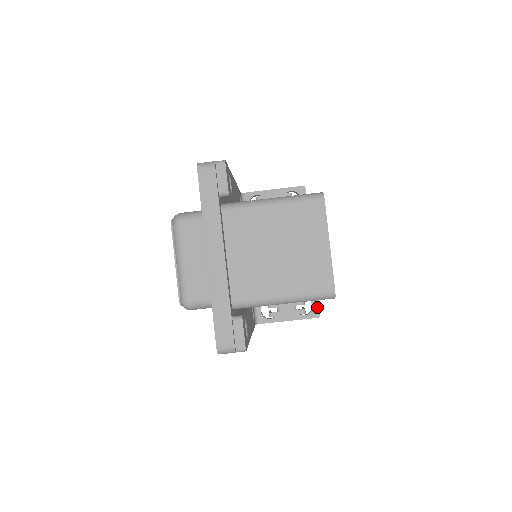
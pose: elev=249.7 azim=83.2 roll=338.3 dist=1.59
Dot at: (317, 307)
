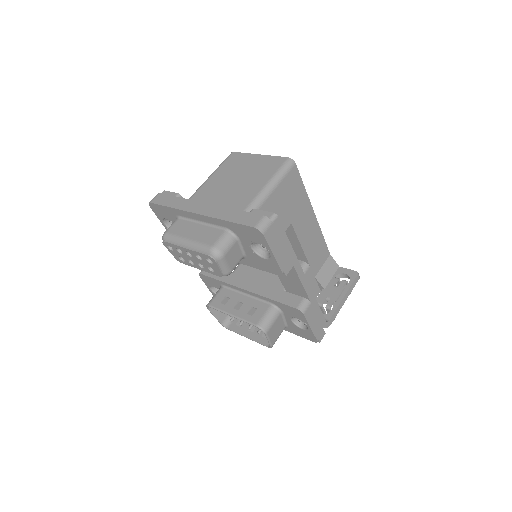
Dot at: (349, 271)
